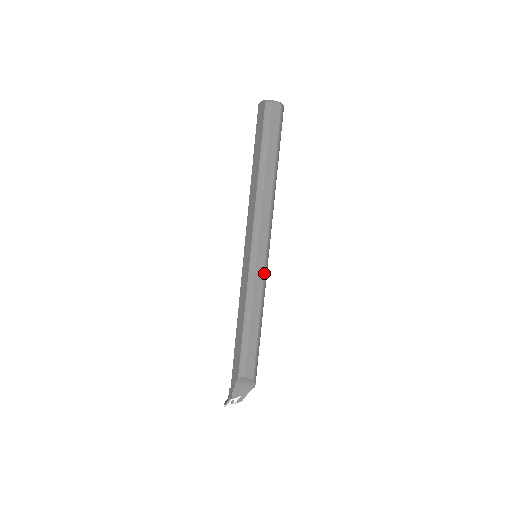
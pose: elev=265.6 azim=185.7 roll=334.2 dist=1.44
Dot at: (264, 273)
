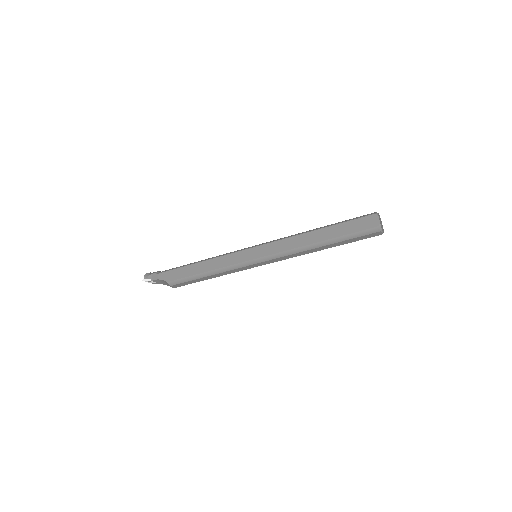
Dot at: occluded
